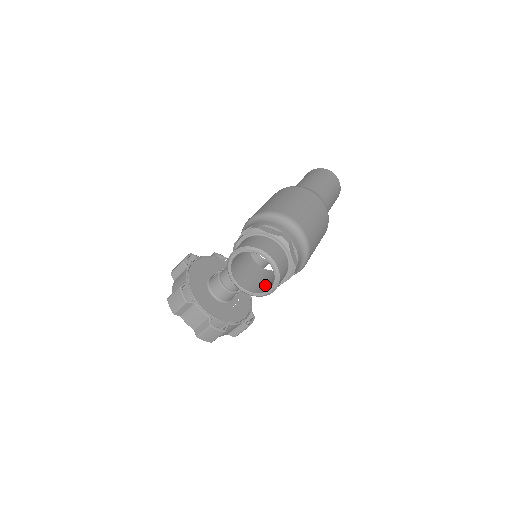
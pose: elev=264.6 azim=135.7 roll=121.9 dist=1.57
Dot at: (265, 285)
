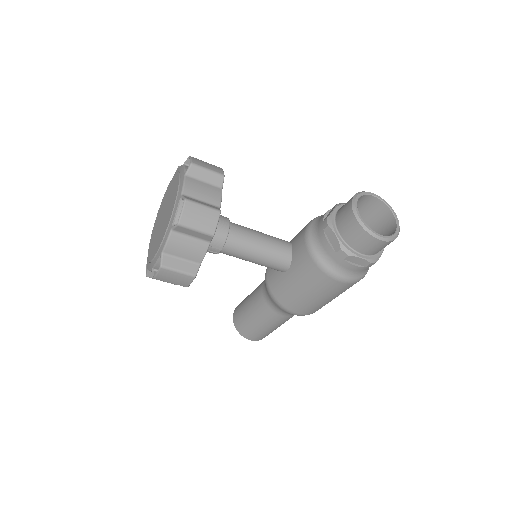
Dot at: (360, 237)
